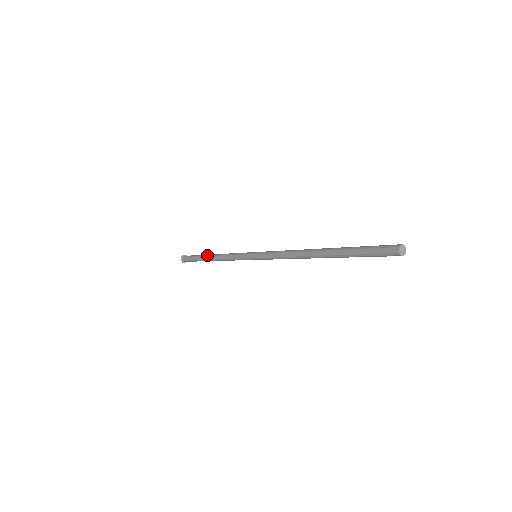
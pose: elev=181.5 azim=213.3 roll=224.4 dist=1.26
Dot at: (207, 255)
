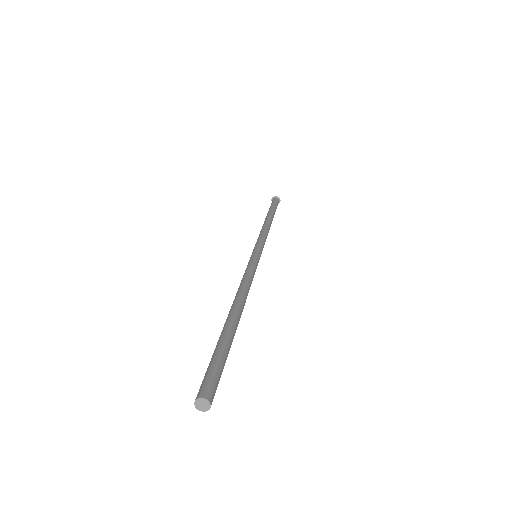
Dot at: (267, 215)
